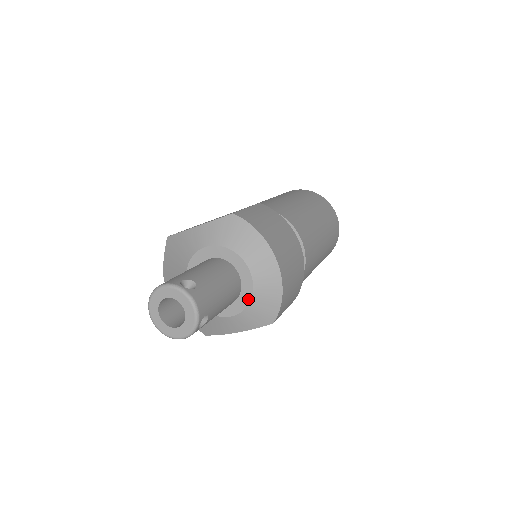
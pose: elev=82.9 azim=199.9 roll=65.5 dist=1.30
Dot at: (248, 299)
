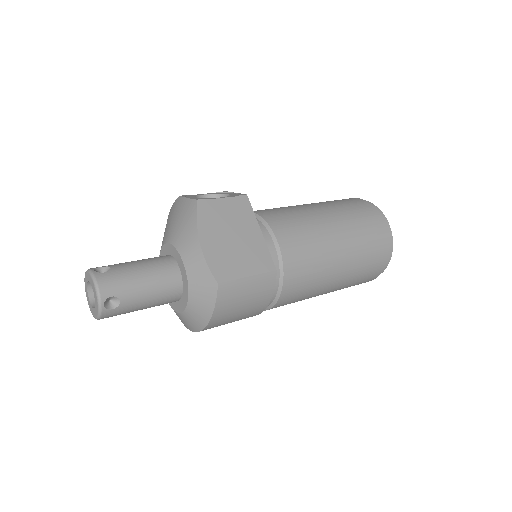
Dot at: (173, 307)
